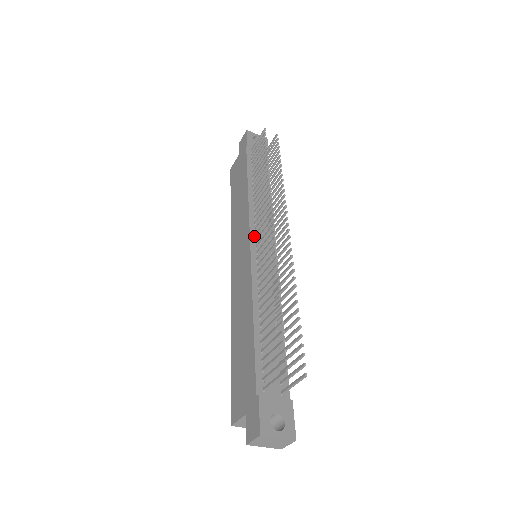
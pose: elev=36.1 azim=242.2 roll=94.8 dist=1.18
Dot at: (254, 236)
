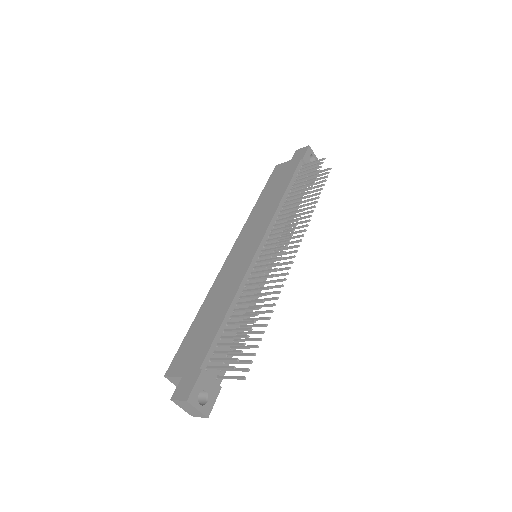
Dot at: (265, 241)
